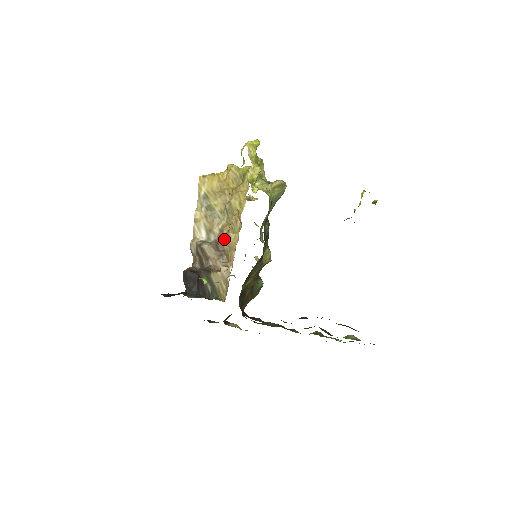
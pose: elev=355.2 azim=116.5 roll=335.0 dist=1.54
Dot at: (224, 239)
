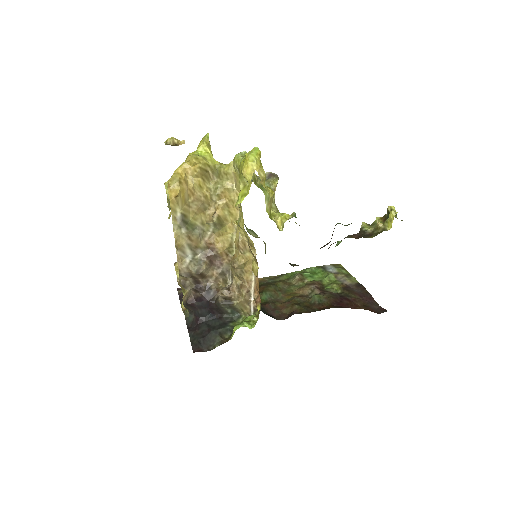
Dot at: (237, 268)
